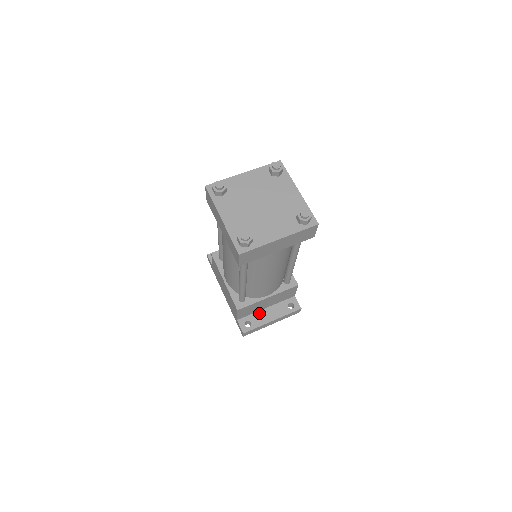
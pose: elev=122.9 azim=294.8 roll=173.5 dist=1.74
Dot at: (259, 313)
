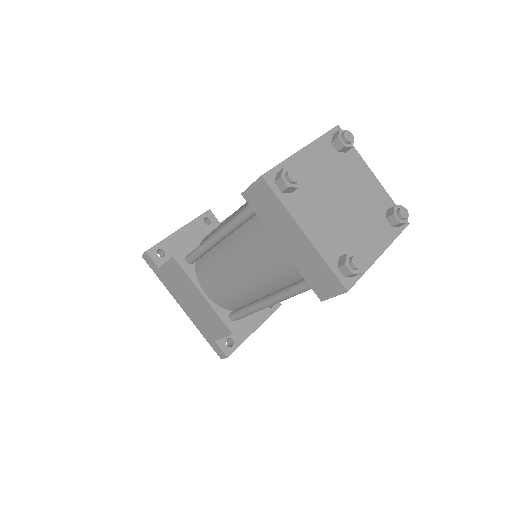
Dot at: occluded
